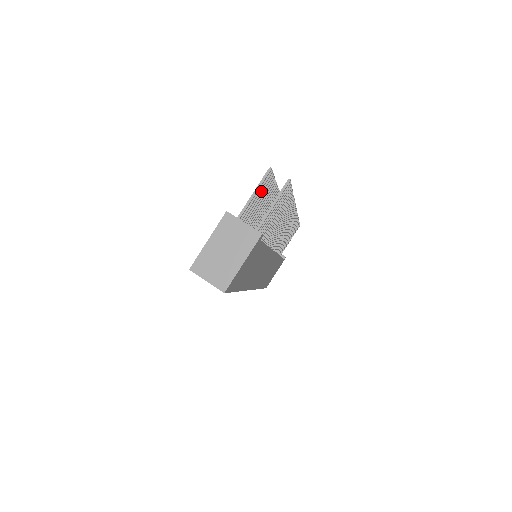
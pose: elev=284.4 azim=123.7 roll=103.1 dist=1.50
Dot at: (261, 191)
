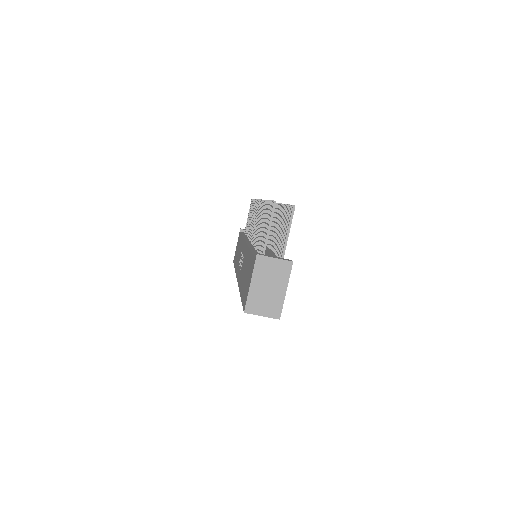
Dot at: occluded
